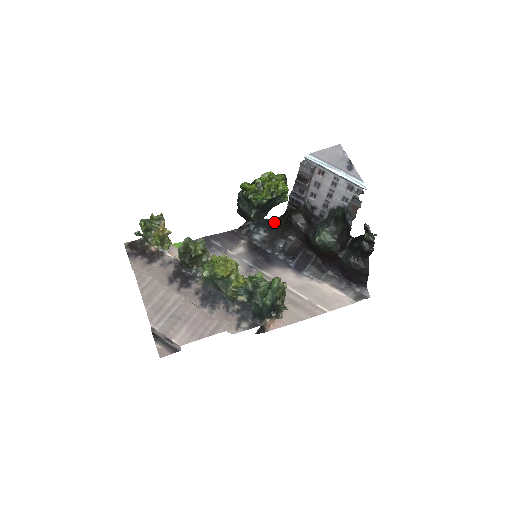
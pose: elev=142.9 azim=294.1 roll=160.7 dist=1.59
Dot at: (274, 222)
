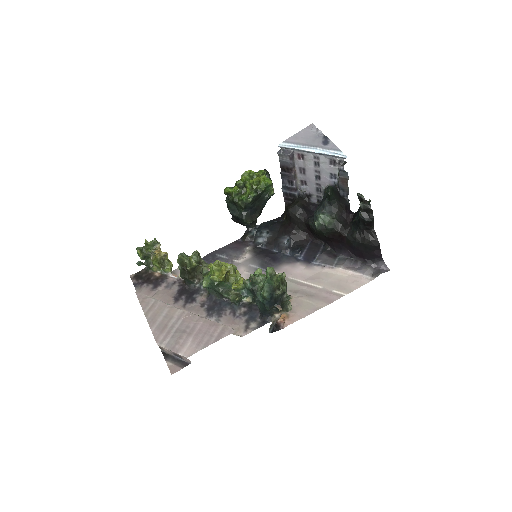
Dot at: (276, 222)
